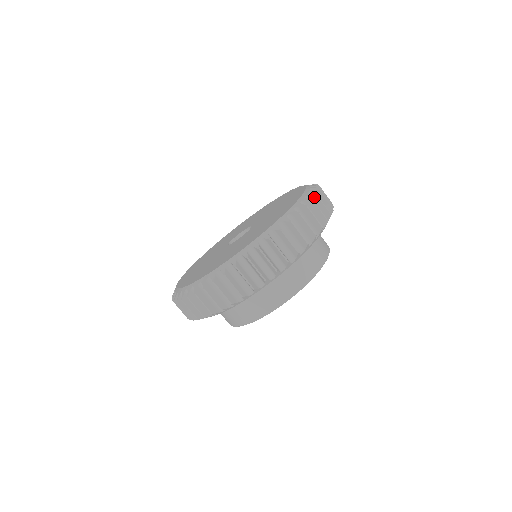
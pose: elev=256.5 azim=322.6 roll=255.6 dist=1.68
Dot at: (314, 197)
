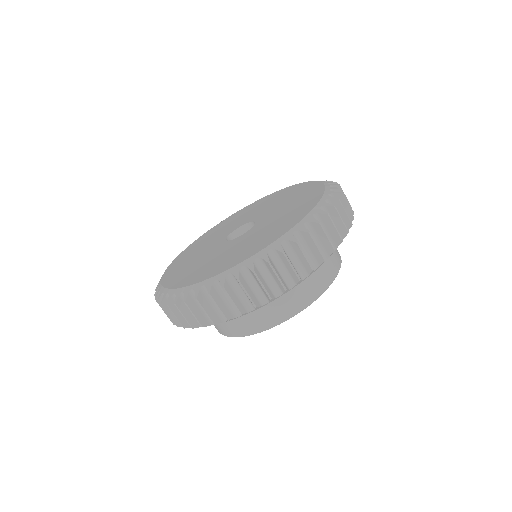
Dot at: (336, 202)
